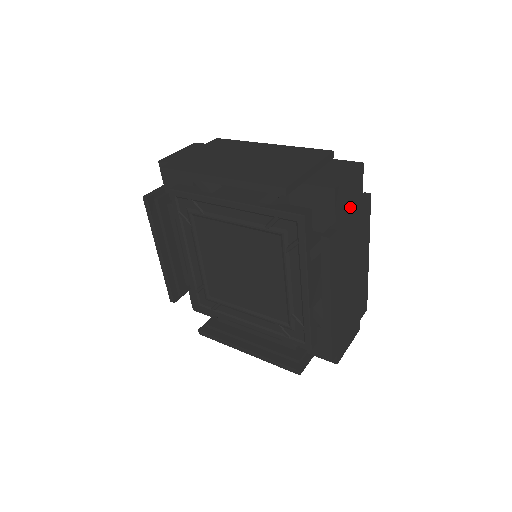
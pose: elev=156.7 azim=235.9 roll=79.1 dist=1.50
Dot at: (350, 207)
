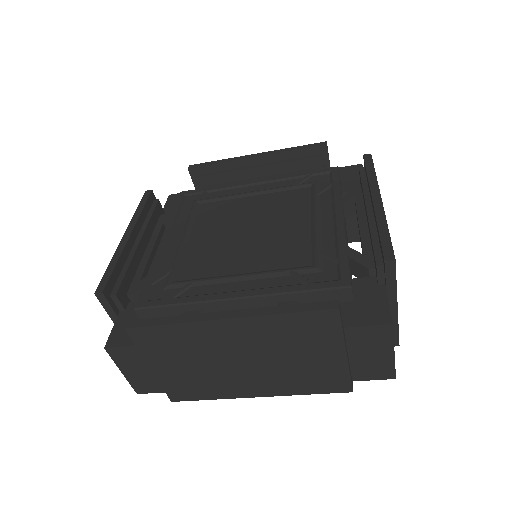
Dot at: occluded
